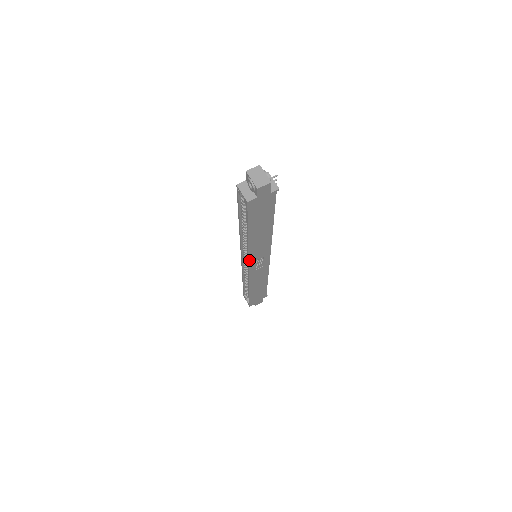
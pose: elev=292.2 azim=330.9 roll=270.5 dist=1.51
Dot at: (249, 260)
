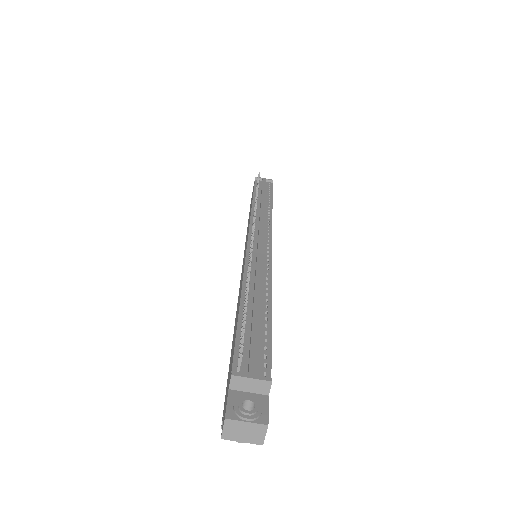
Dot at: occluded
